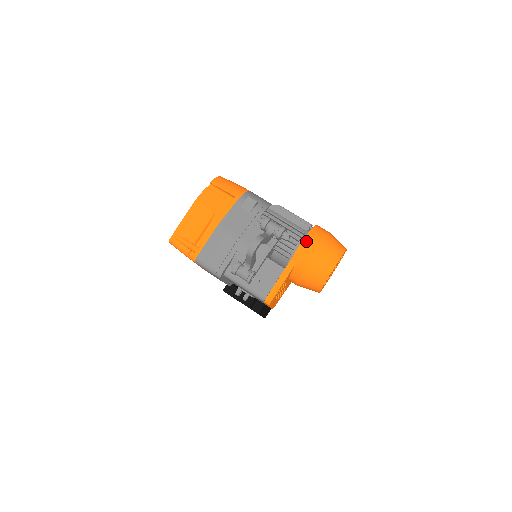
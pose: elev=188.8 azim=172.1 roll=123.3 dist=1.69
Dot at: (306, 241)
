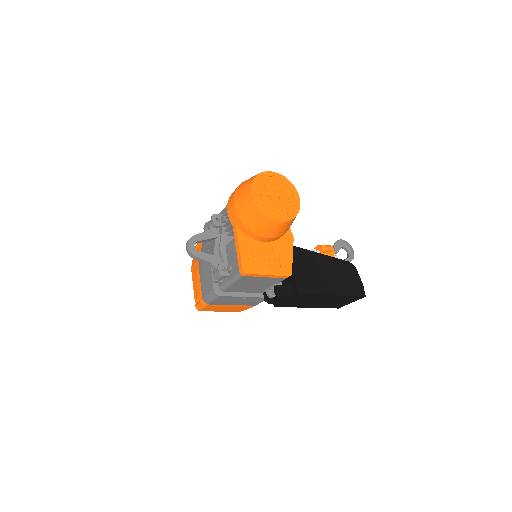
Dot at: (228, 204)
